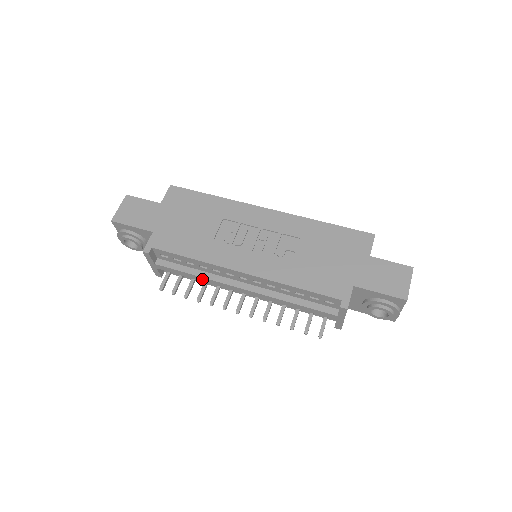
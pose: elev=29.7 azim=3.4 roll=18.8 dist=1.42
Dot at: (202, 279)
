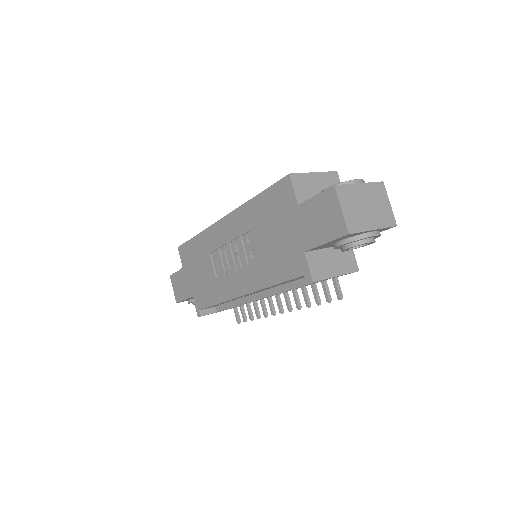
Dot at: (243, 304)
